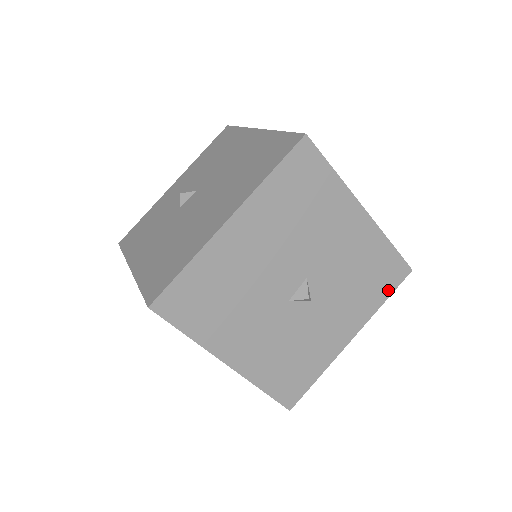
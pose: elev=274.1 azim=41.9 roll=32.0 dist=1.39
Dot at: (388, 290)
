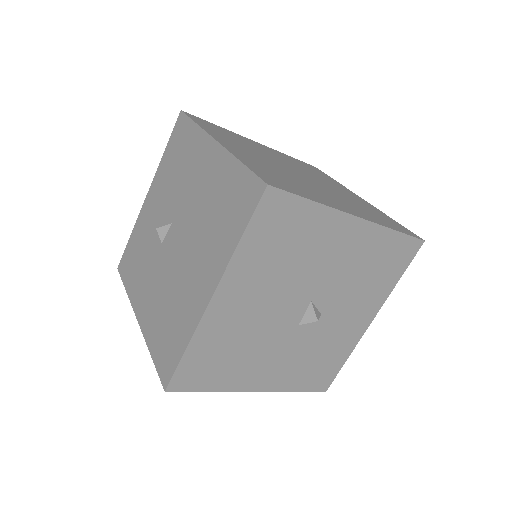
Dot at: (401, 269)
